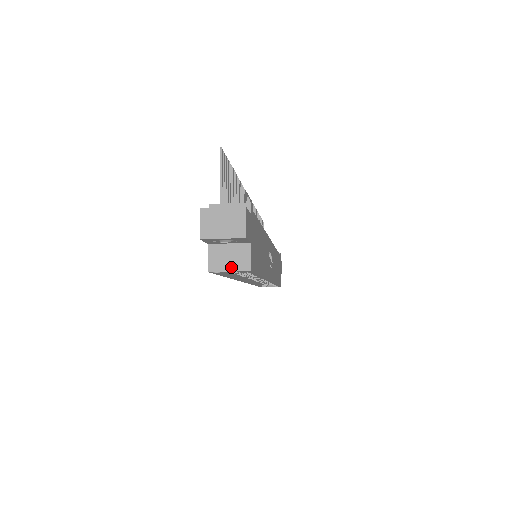
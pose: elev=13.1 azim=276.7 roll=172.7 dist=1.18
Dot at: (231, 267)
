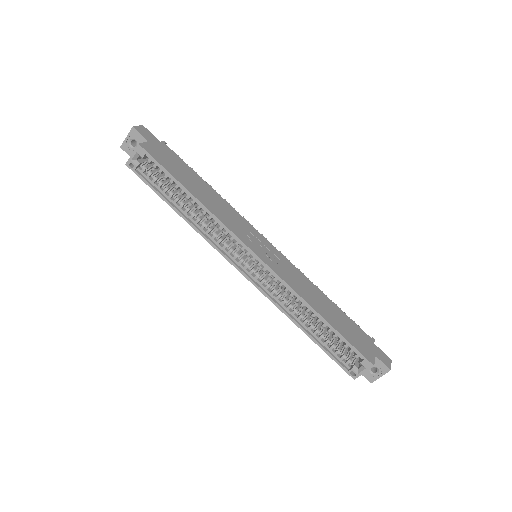
Dot at: (134, 153)
